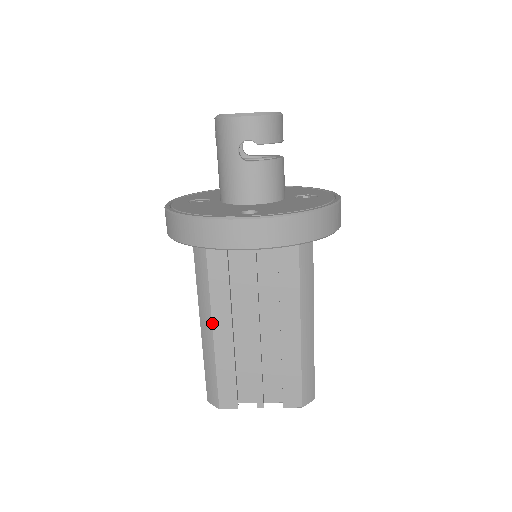
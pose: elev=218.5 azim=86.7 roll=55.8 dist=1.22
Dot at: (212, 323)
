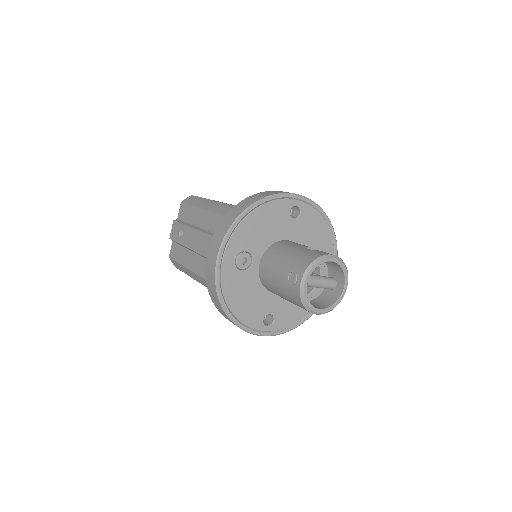
Dot at: (202, 284)
